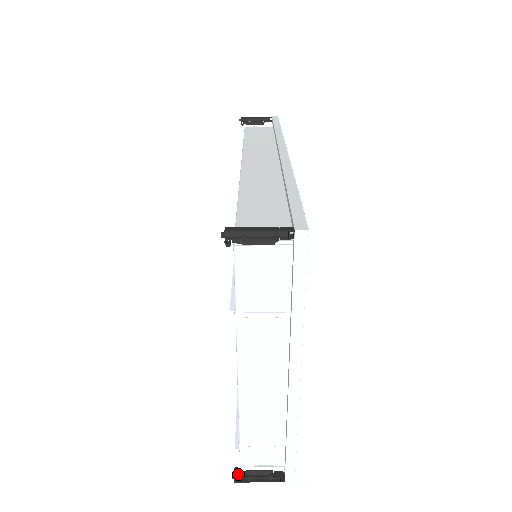
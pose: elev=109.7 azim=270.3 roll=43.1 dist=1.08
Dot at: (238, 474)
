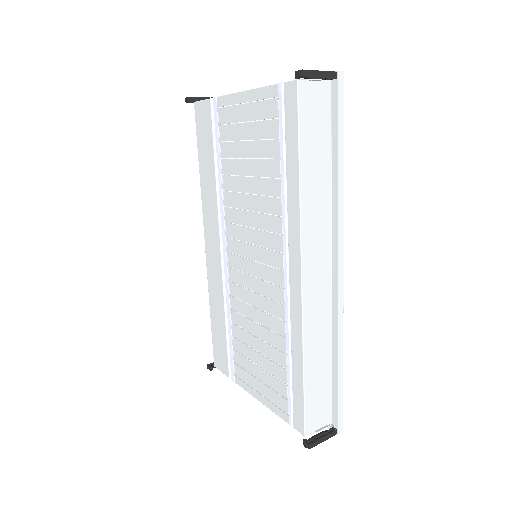
Dot at: (300, 75)
